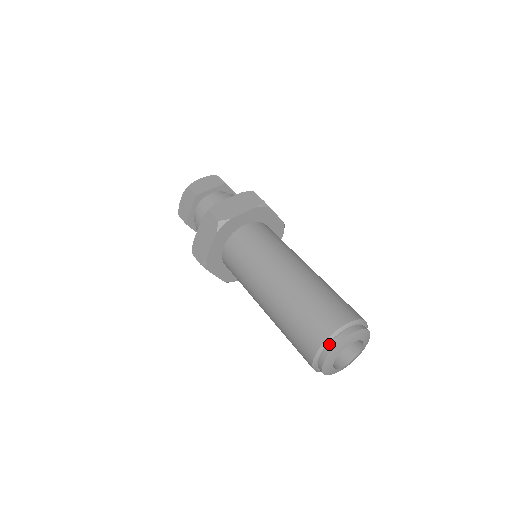
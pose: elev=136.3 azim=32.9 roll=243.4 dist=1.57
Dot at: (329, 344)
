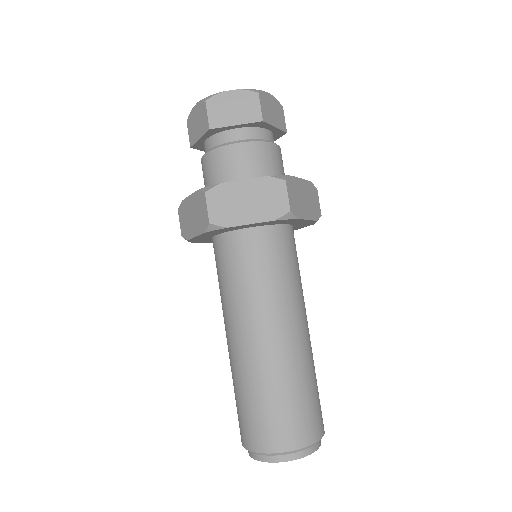
Dot at: (261, 454)
